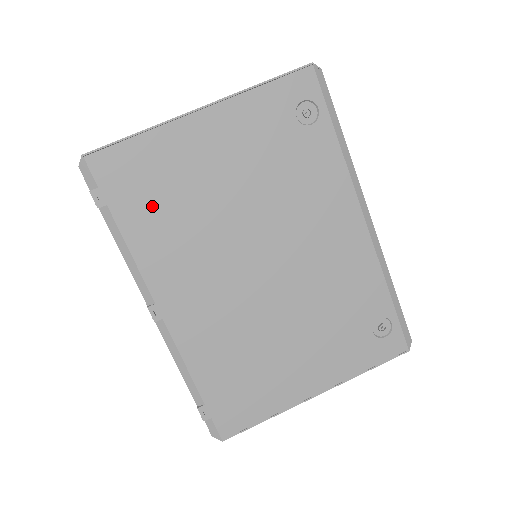
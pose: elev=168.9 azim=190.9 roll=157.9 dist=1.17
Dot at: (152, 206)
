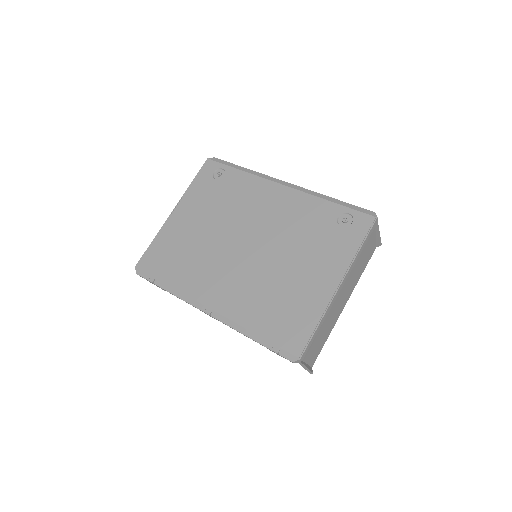
Dot at: (175, 263)
